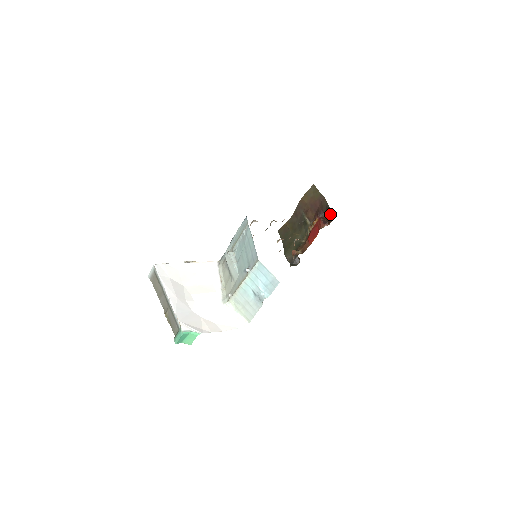
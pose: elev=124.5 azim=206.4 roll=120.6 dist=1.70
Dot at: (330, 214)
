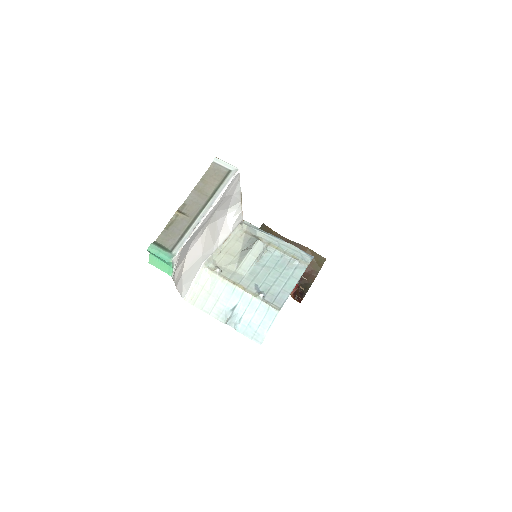
Dot at: (303, 294)
